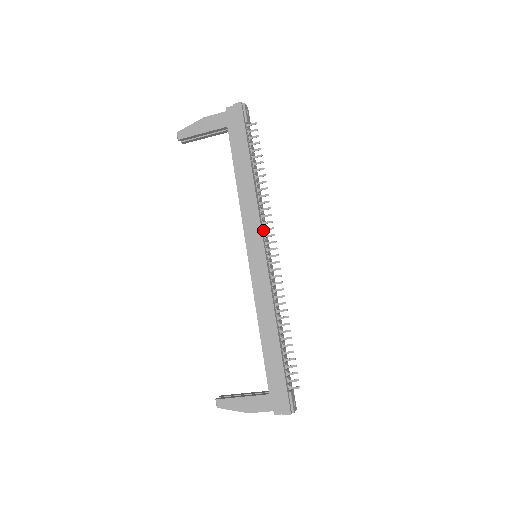
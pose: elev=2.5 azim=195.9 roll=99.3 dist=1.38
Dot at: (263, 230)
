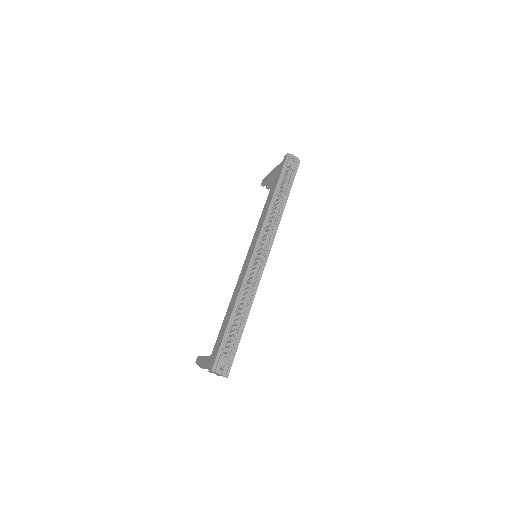
Dot at: (263, 236)
